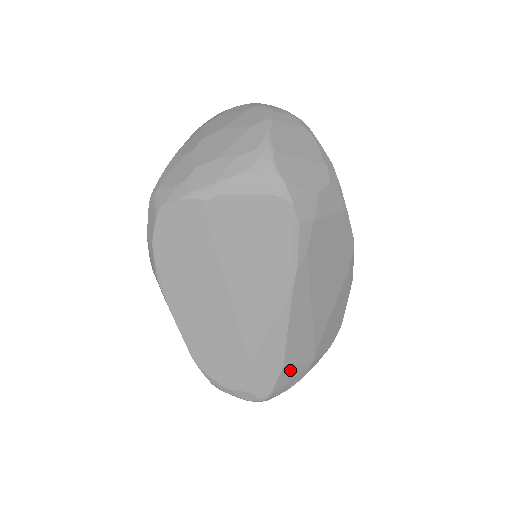
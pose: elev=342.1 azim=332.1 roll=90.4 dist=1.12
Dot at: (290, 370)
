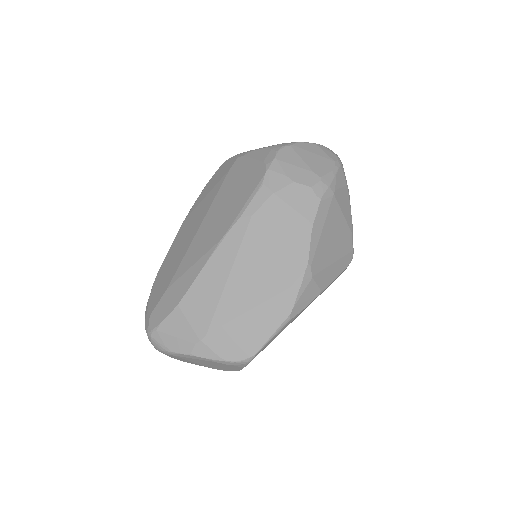
Dot at: (180, 321)
